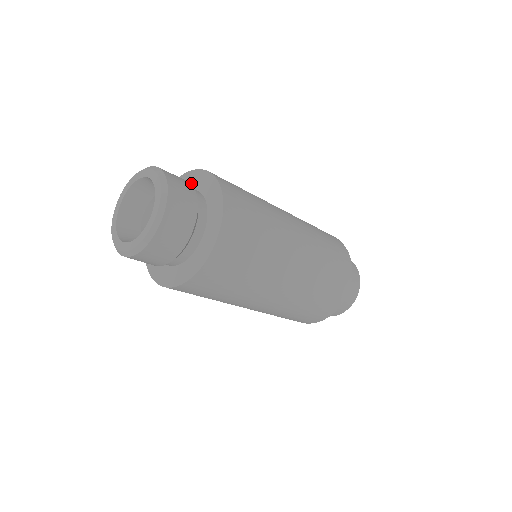
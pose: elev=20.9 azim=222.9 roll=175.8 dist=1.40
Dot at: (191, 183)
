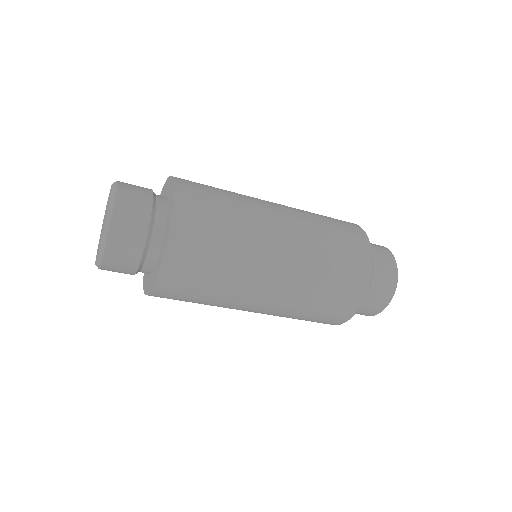
Dot at: (167, 190)
